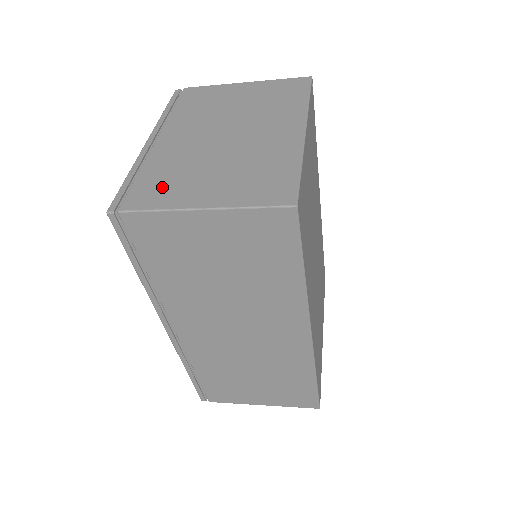
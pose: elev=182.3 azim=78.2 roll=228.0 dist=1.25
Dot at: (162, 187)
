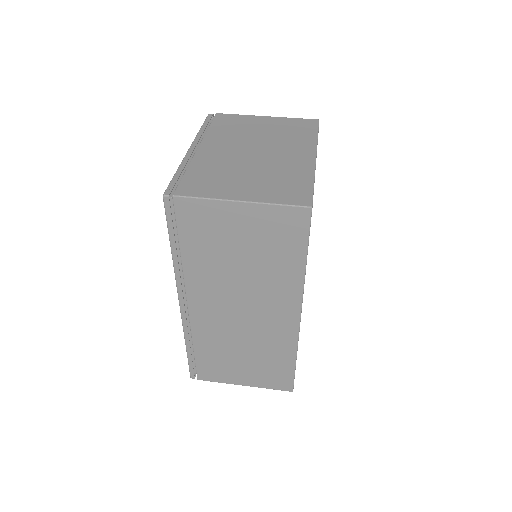
Dot at: (207, 183)
